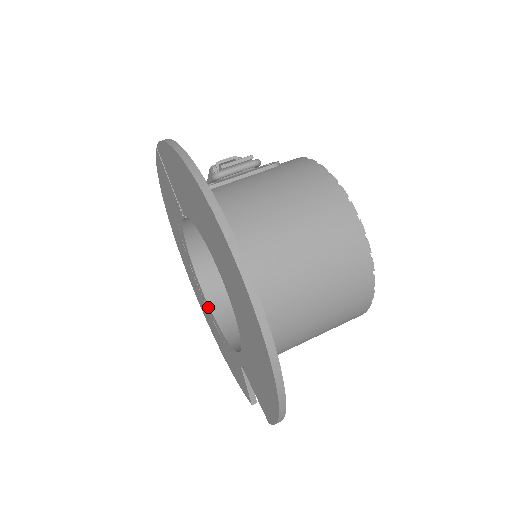
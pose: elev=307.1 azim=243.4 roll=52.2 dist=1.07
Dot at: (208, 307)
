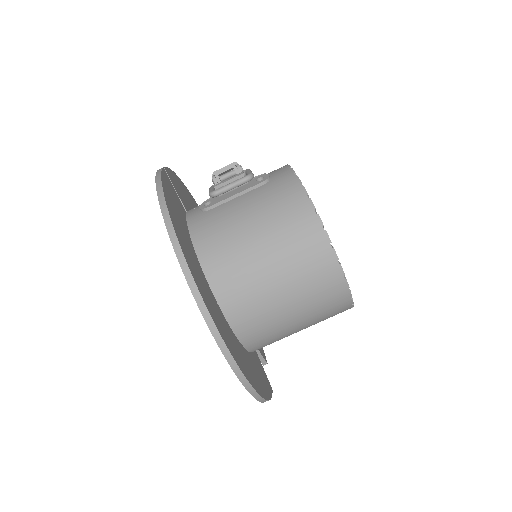
Dot at: occluded
